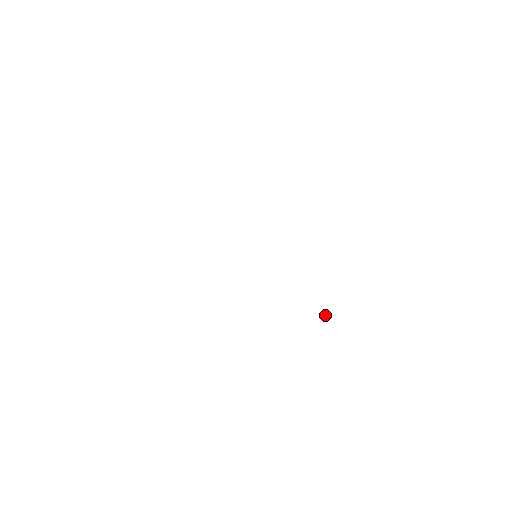
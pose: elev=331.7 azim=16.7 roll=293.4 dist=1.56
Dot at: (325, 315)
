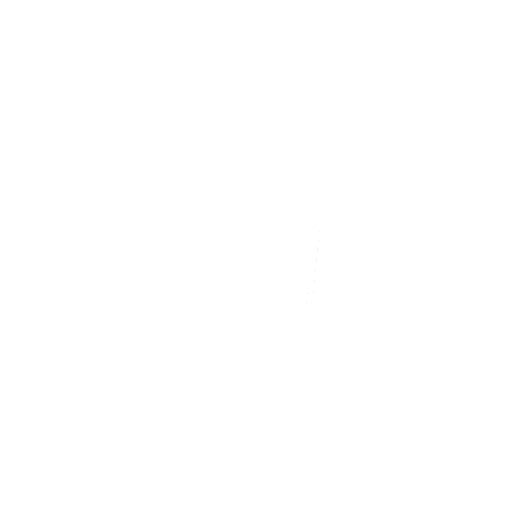
Dot at: occluded
